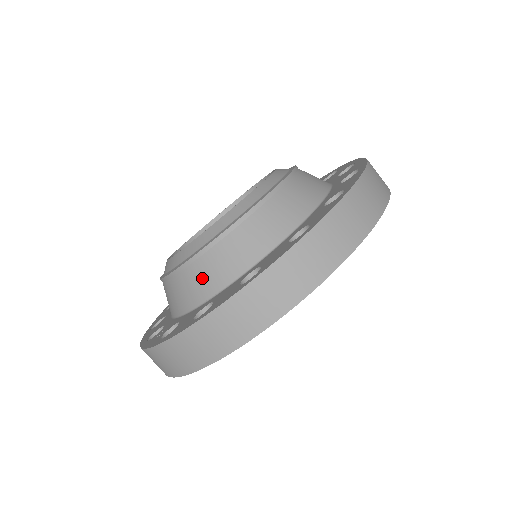
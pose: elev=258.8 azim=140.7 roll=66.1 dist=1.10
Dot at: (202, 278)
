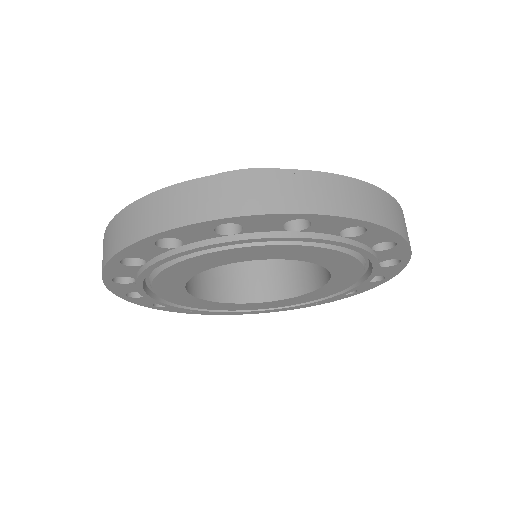
Dot at: occluded
